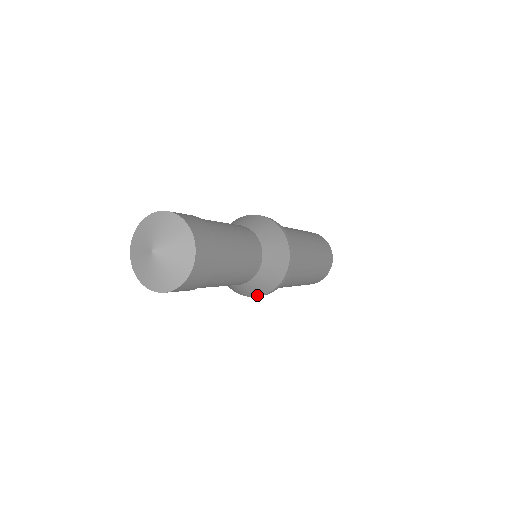
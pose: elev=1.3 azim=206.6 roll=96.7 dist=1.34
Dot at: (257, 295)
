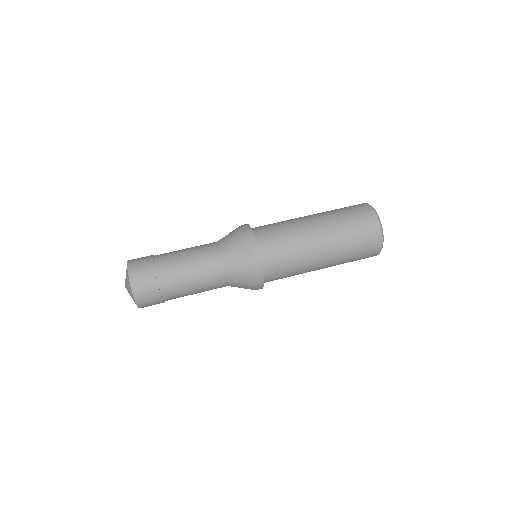
Dot at: occluded
